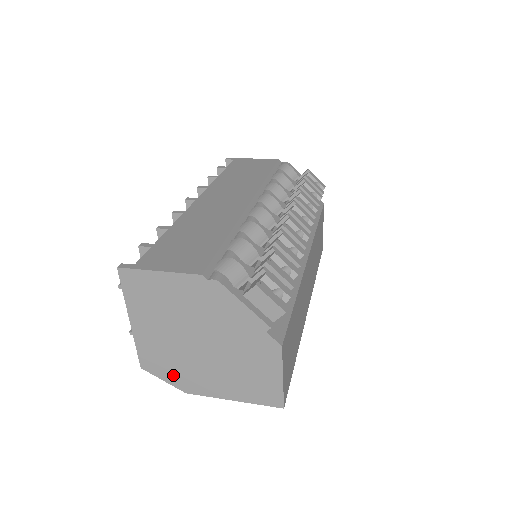
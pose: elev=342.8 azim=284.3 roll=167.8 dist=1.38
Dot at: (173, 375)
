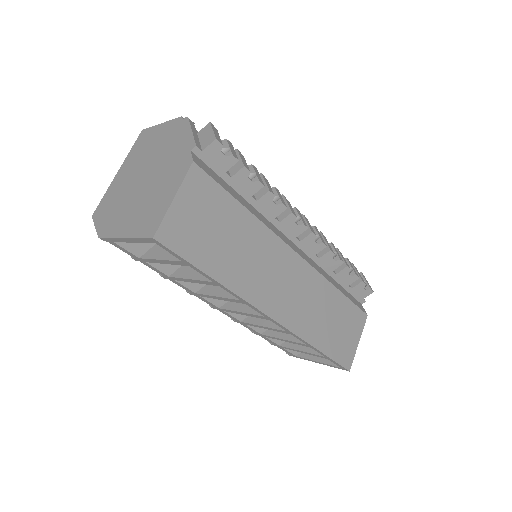
Dot at: (105, 218)
